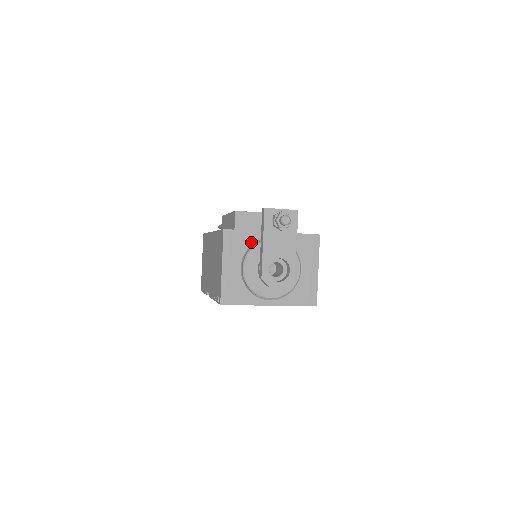
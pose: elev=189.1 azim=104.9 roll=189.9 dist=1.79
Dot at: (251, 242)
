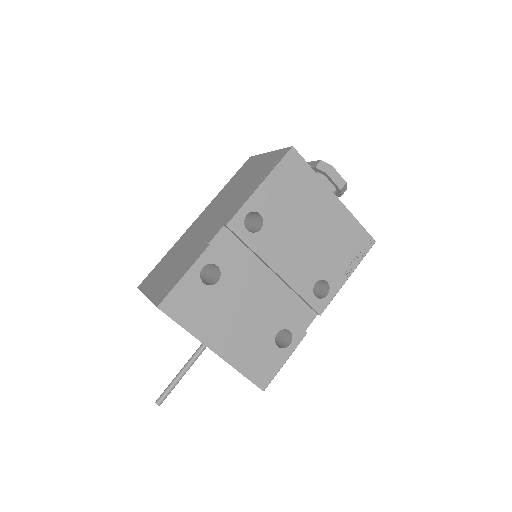
Dot at: occluded
